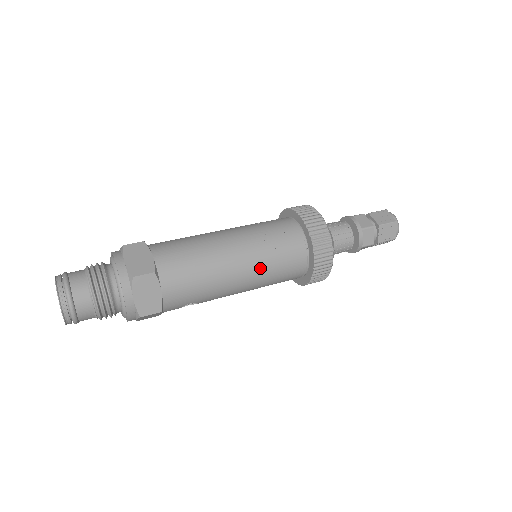
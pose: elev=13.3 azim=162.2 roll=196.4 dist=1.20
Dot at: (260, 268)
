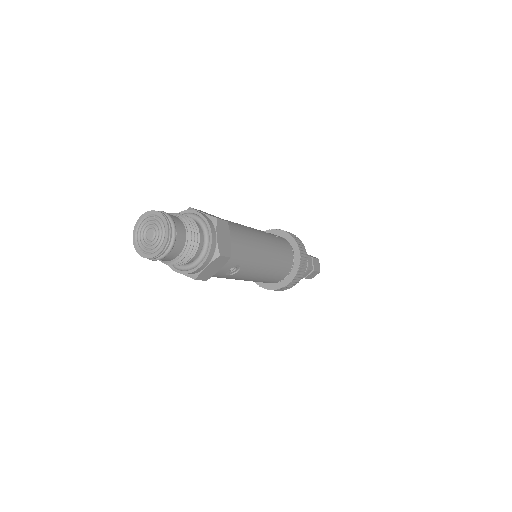
Dot at: (274, 251)
